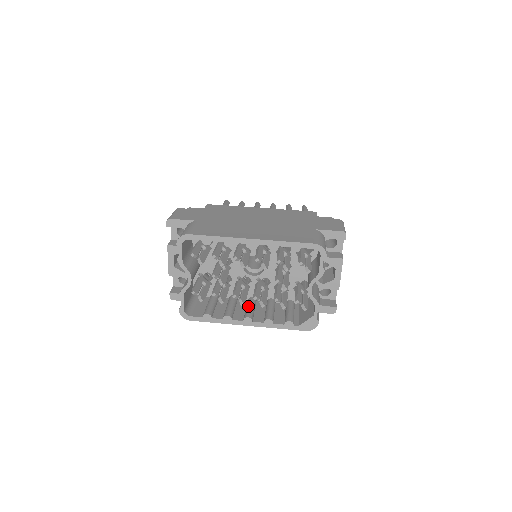
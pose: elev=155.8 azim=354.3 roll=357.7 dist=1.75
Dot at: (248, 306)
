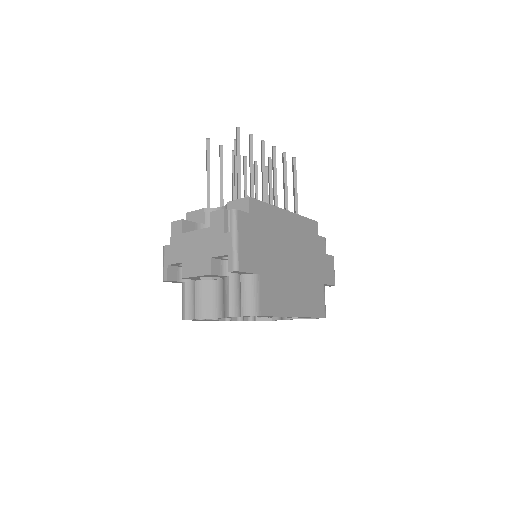
Dot at: occluded
